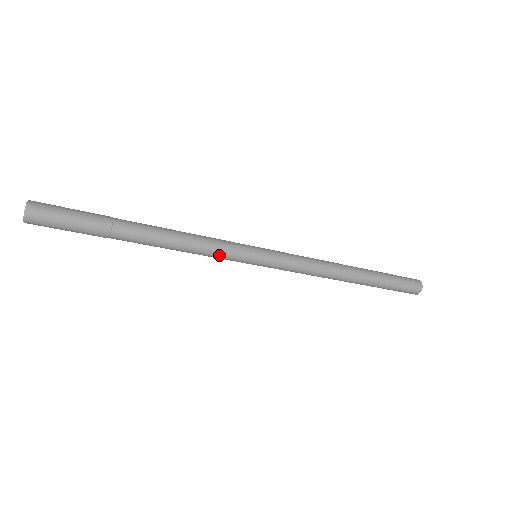
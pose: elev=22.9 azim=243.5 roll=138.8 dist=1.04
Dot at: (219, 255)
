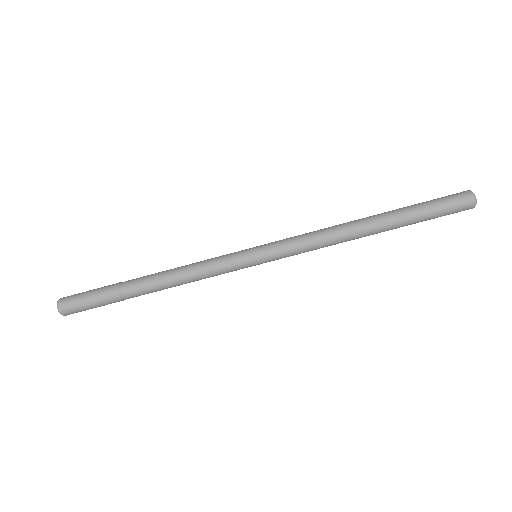
Dot at: (214, 261)
